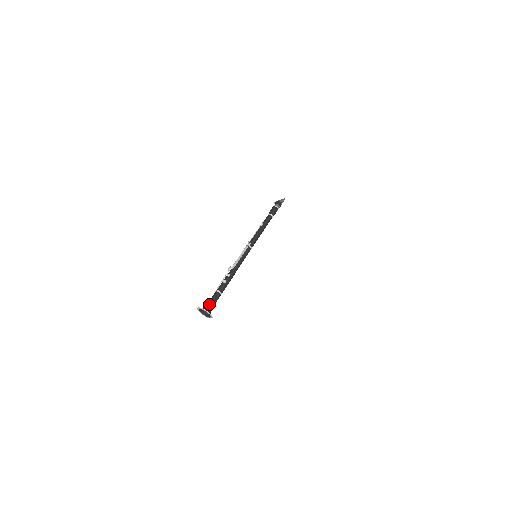
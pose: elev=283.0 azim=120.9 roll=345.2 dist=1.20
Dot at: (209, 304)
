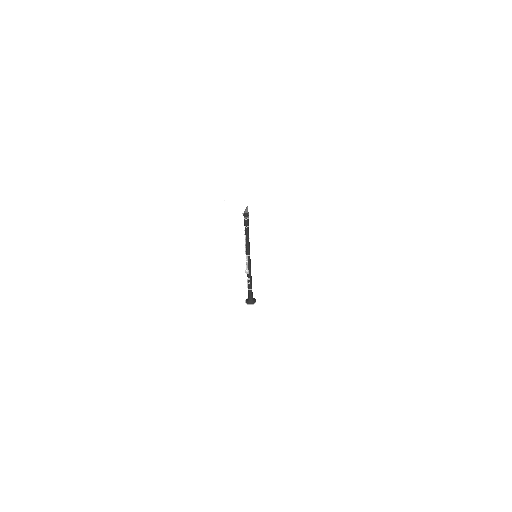
Dot at: (250, 298)
